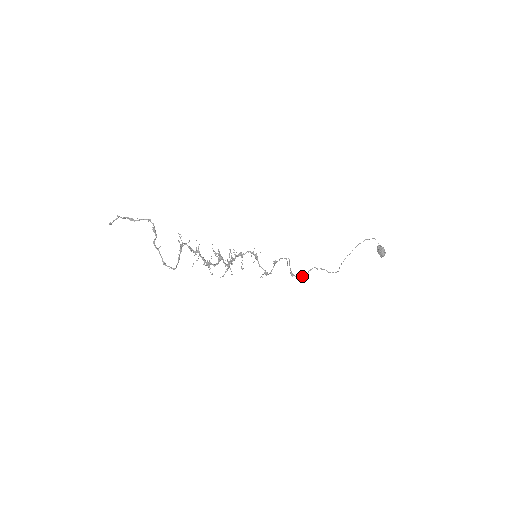
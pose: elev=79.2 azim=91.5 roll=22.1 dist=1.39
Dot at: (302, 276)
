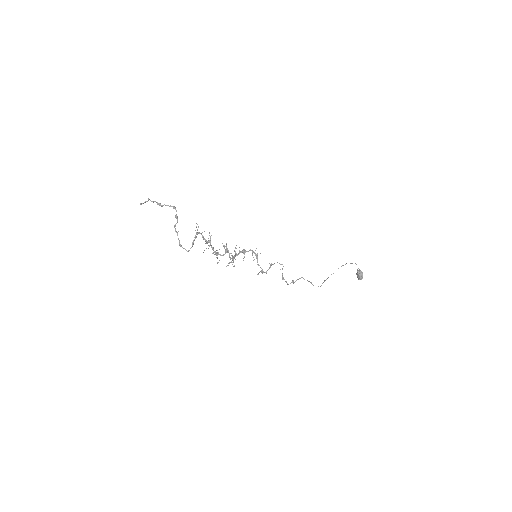
Dot at: (291, 282)
